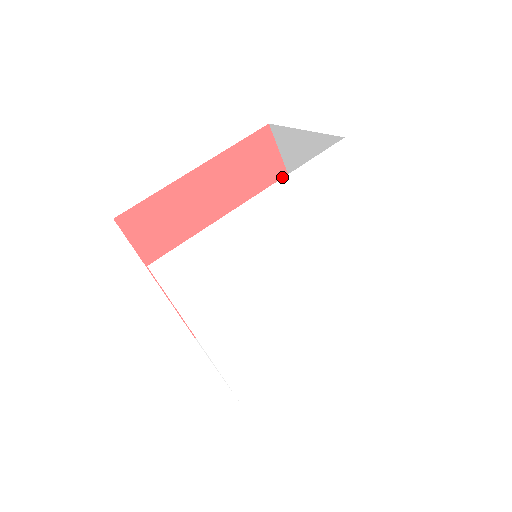
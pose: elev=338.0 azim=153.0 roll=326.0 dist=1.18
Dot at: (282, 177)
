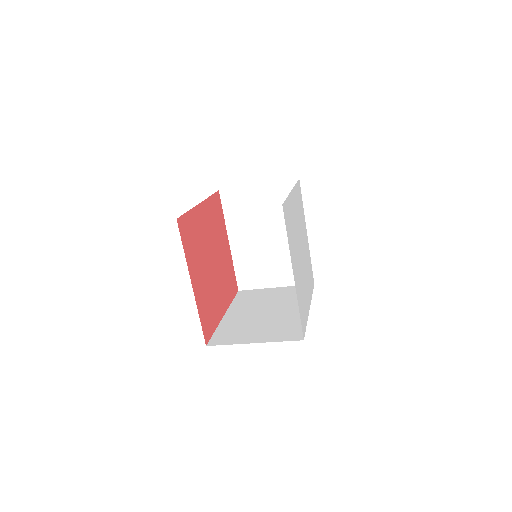
Dot at: (224, 228)
